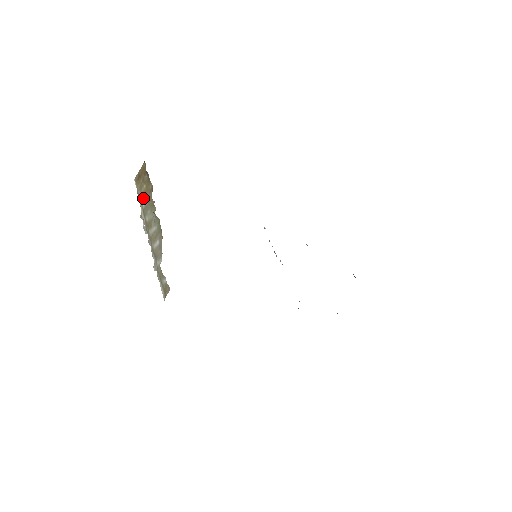
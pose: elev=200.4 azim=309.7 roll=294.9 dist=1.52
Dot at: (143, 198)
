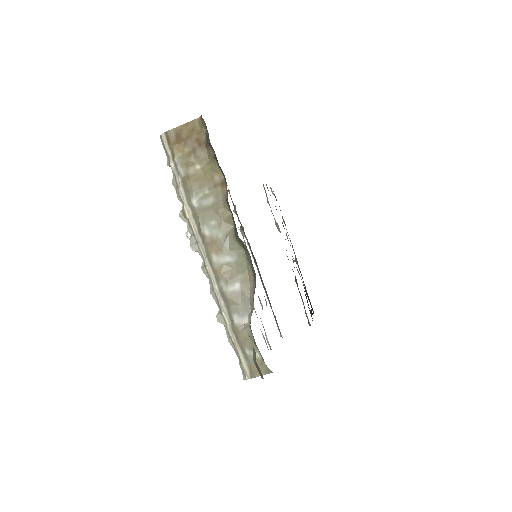
Dot at: (194, 188)
